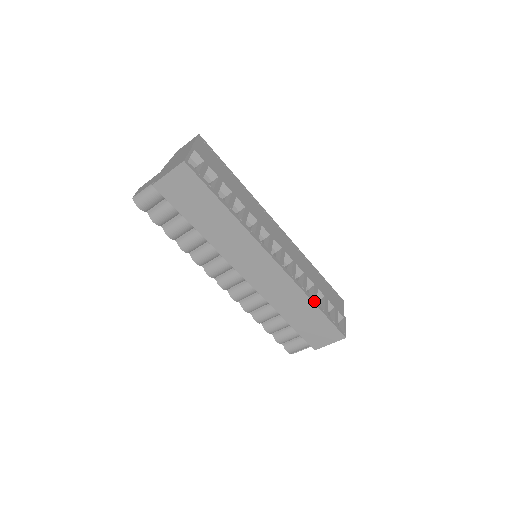
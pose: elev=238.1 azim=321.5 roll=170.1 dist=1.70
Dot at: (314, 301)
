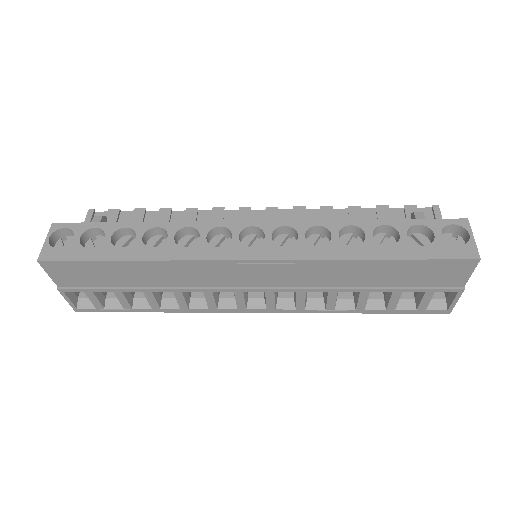
Dot at: (356, 311)
